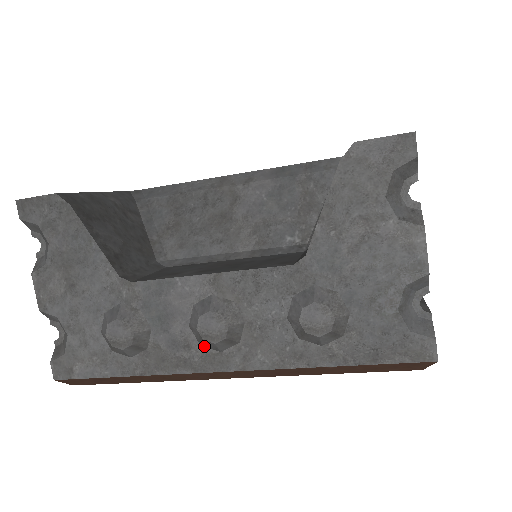
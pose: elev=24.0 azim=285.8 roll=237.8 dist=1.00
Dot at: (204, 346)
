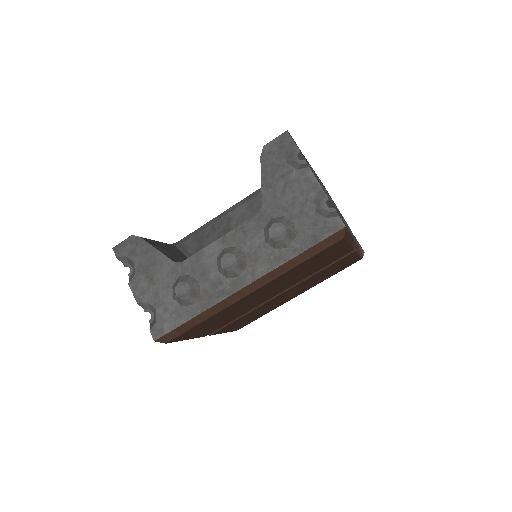
Dot at: (229, 278)
